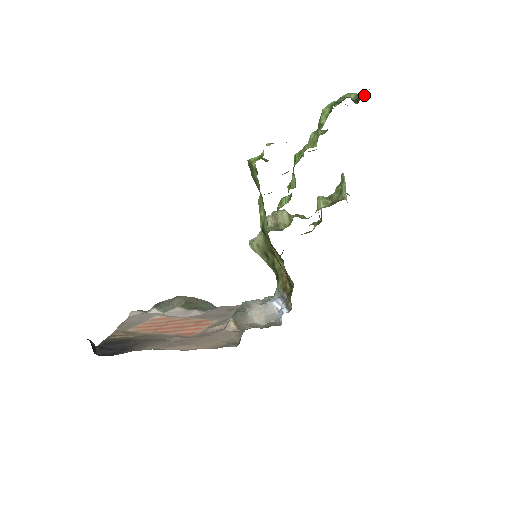
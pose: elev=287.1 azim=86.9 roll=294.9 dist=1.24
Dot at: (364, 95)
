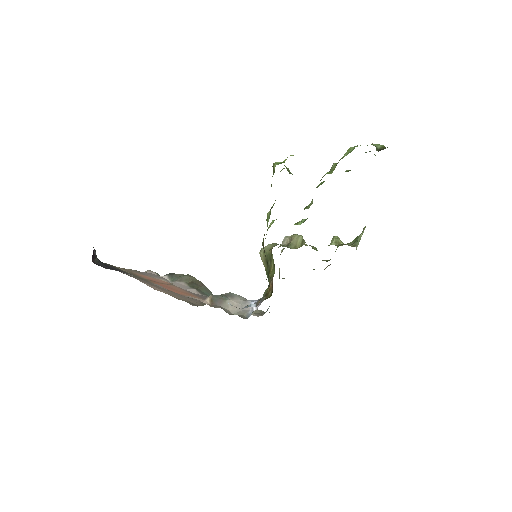
Dot at: (387, 147)
